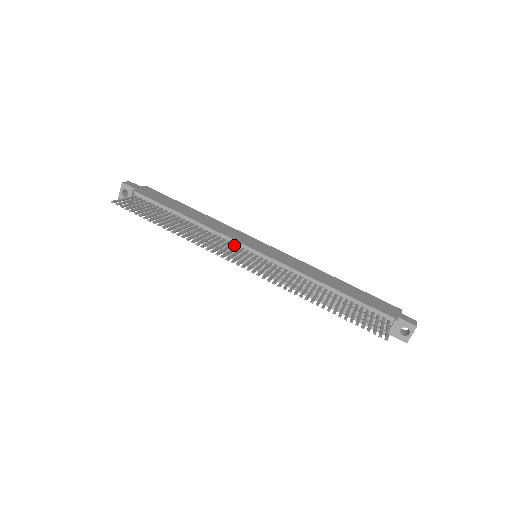
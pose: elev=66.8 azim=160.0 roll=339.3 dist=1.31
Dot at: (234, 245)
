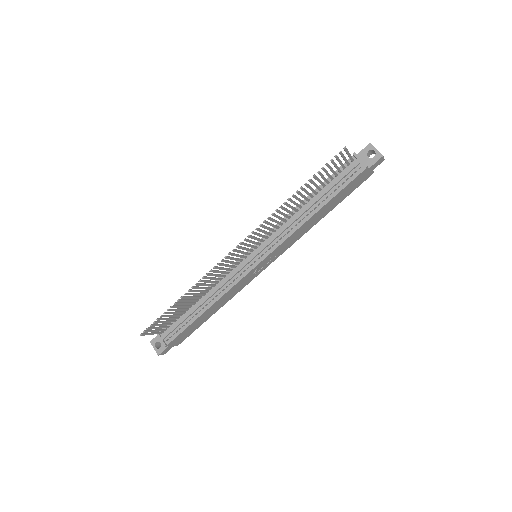
Dot at: (236, 267)
